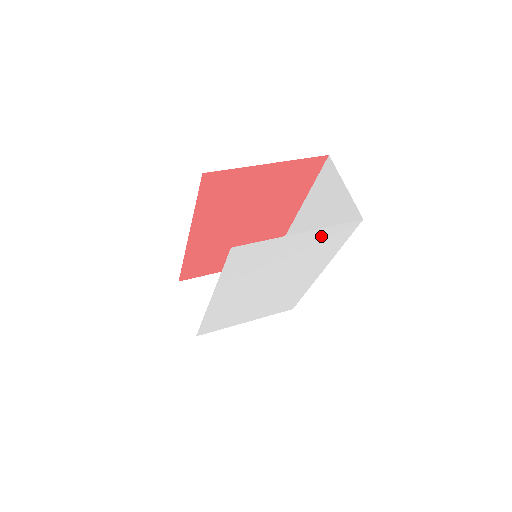
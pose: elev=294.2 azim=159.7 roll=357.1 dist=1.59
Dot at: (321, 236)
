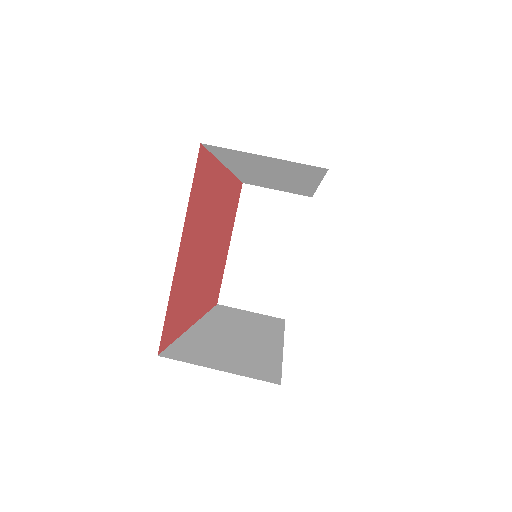
Dot at: occluded
